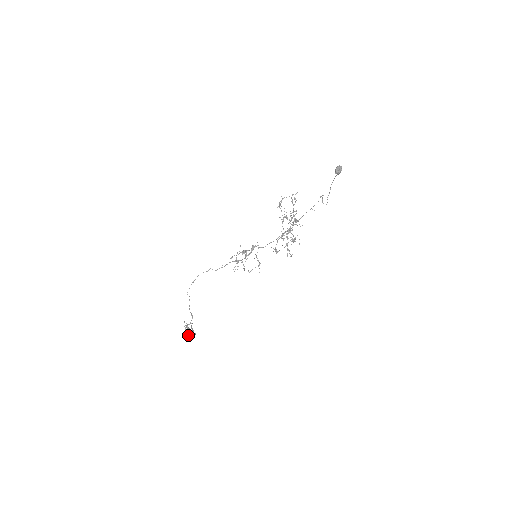
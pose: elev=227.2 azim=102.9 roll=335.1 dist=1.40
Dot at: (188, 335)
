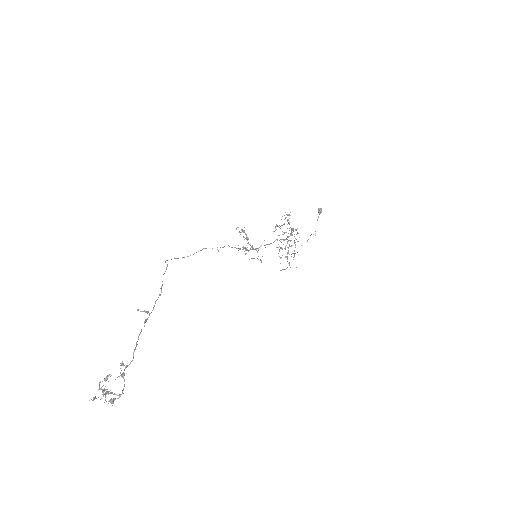
Dot at: occluded
